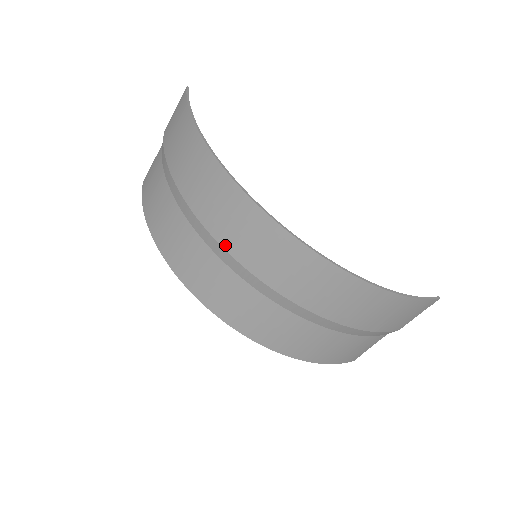
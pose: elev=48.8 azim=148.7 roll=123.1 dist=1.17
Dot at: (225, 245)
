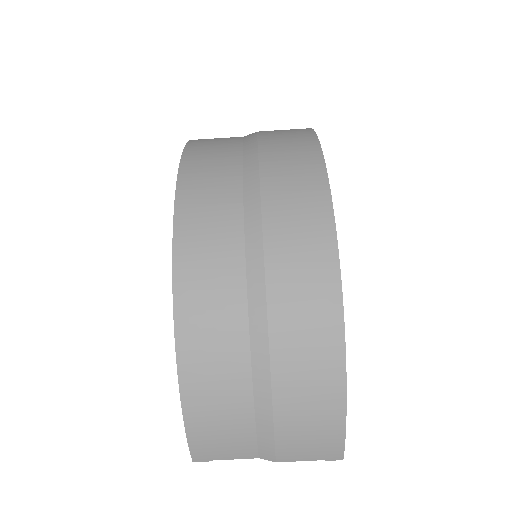
Dot at: (266, 209)
